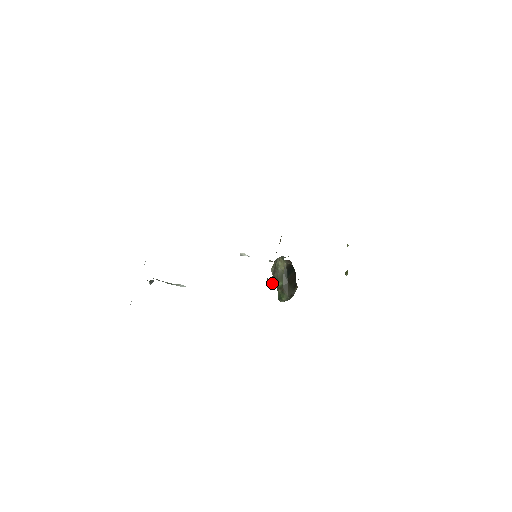
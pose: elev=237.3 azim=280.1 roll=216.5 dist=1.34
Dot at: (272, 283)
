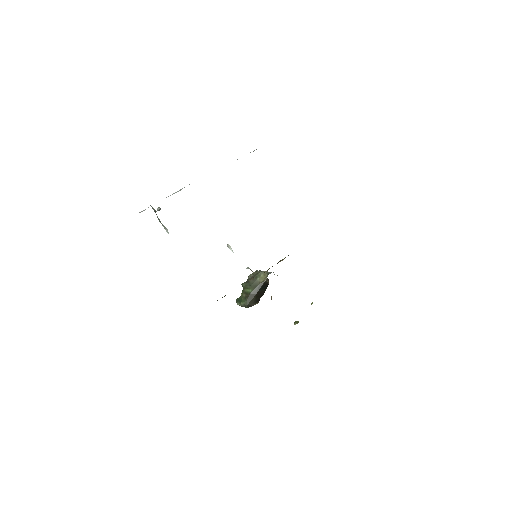
Dot at: (243, 285)
